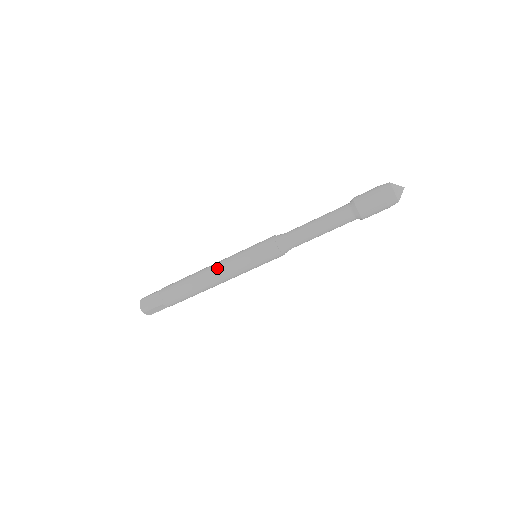
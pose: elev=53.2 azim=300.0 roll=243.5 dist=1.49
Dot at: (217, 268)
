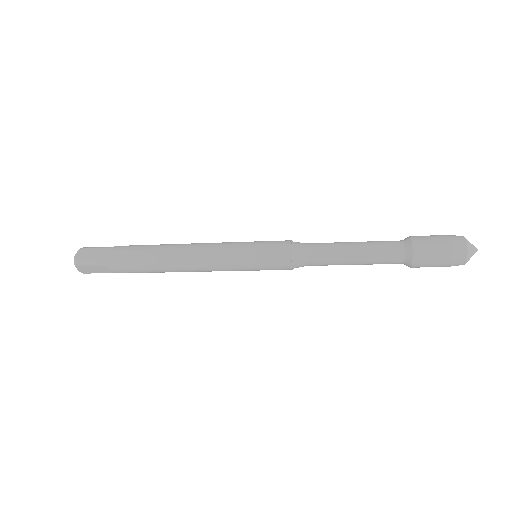
Dot at: (202, 270)
